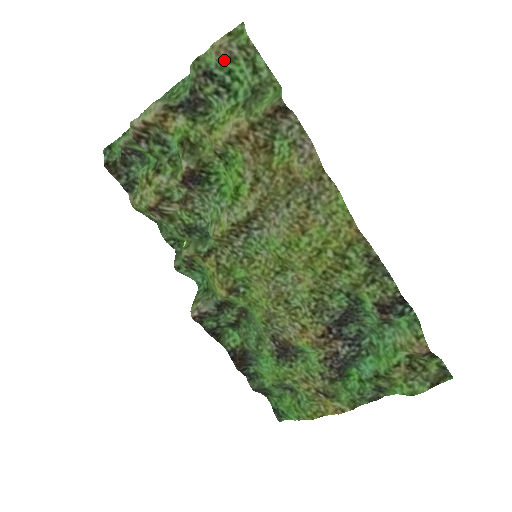
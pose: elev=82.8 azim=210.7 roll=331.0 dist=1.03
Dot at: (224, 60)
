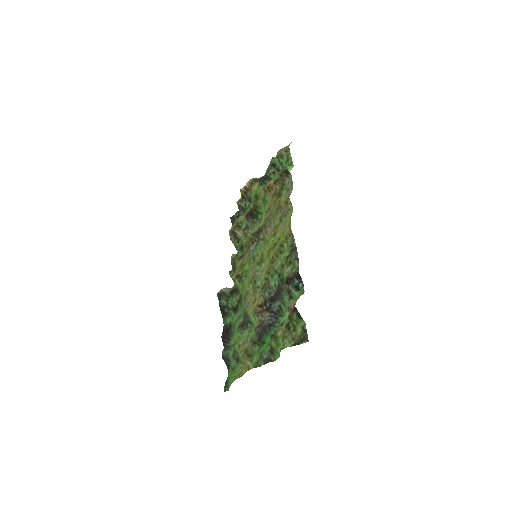
Dot at: (279, 157)
